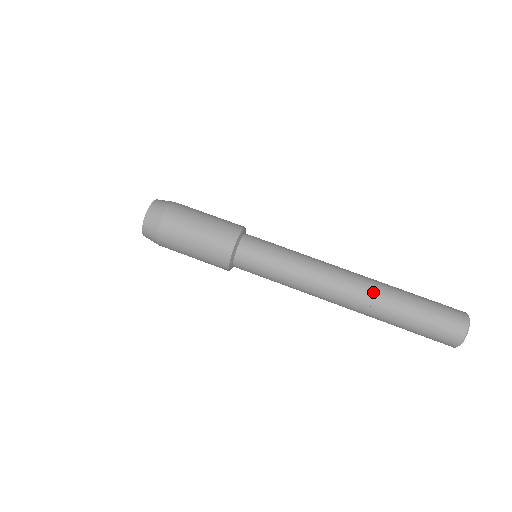
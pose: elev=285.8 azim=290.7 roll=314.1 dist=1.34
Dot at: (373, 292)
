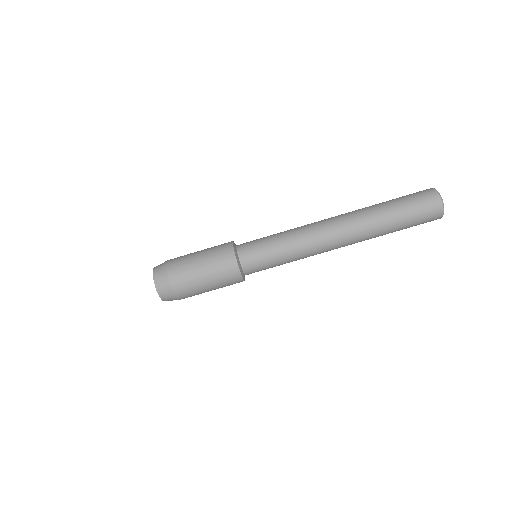
Dot at: (362, 240)
